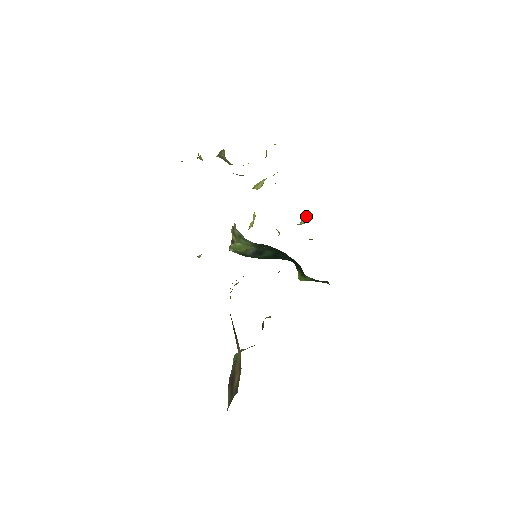
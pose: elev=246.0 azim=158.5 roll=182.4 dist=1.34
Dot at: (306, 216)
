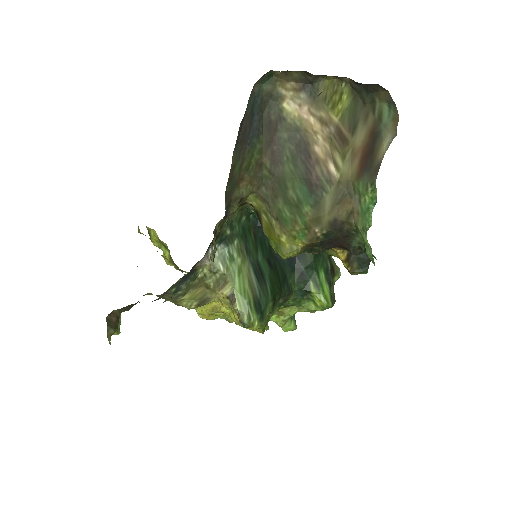
Dot at: occluded
